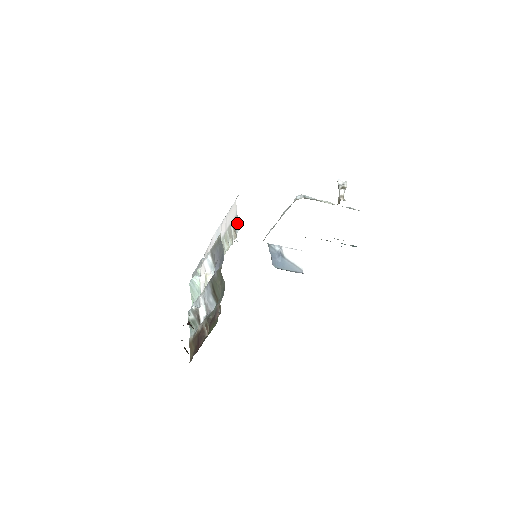
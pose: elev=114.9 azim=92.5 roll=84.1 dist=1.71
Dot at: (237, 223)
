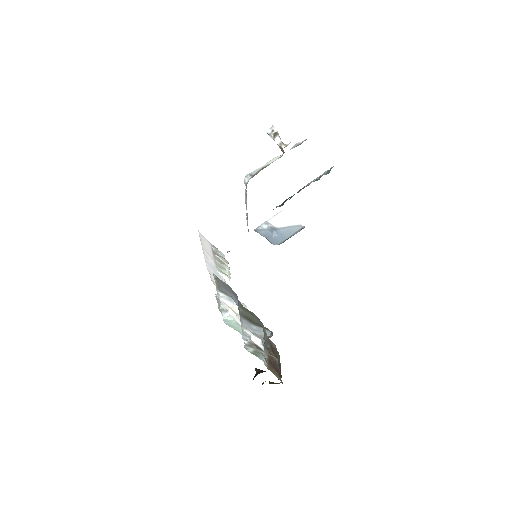
Dot at: (218, 251)
